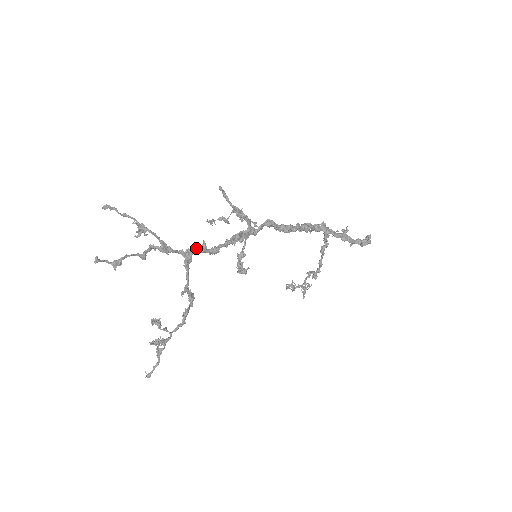
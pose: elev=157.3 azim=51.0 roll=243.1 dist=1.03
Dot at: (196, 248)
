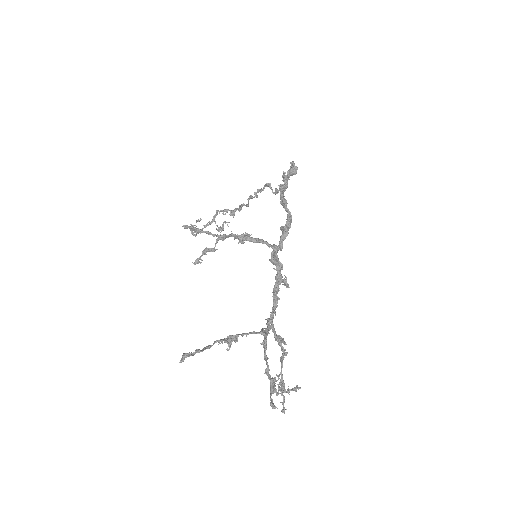
Dot at: (273, 307)
